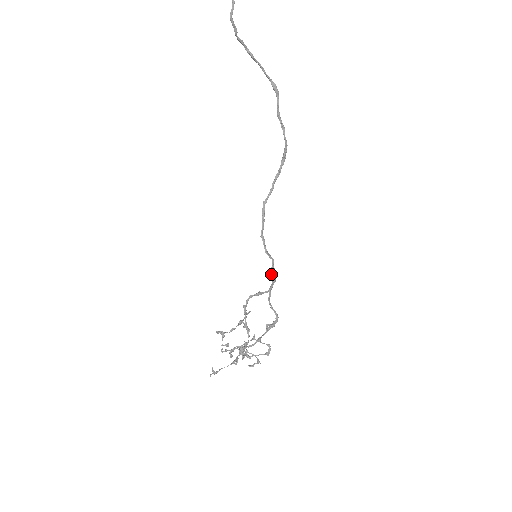
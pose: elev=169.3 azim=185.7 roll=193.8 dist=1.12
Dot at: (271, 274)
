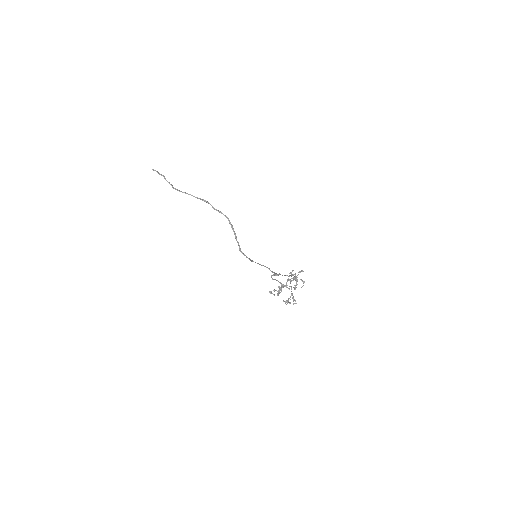
Dot at: occluded
